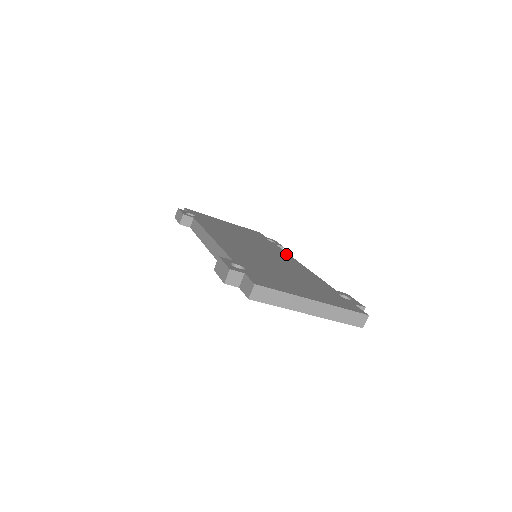
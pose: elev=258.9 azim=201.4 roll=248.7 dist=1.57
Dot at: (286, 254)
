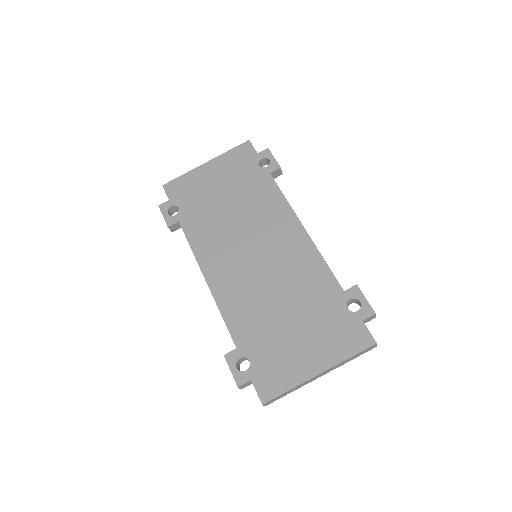
Dot at: (285, 208)
